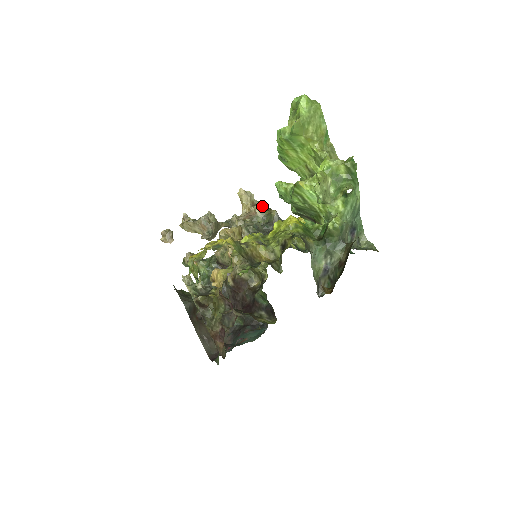
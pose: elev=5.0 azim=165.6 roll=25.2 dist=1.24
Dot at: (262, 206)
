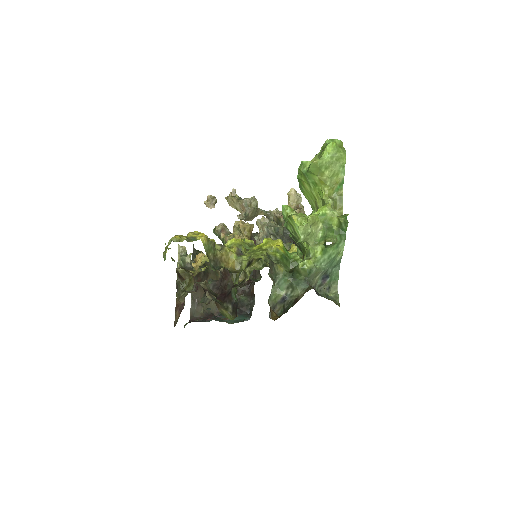
Dot at: (304, 212)
